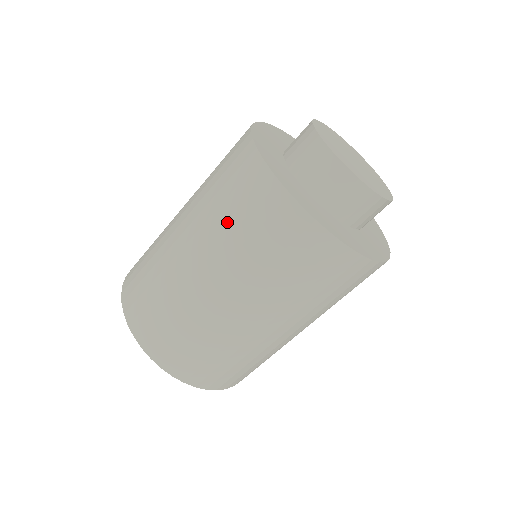
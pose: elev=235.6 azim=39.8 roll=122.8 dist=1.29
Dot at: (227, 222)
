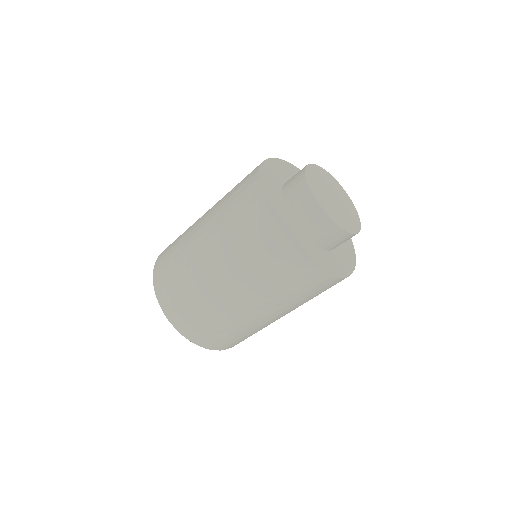
Dot at: (229, 225)
